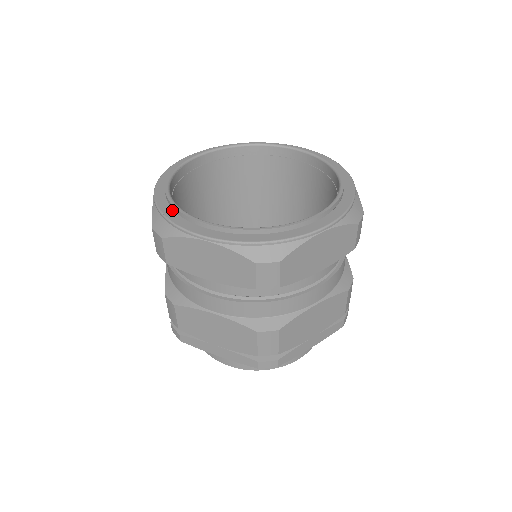
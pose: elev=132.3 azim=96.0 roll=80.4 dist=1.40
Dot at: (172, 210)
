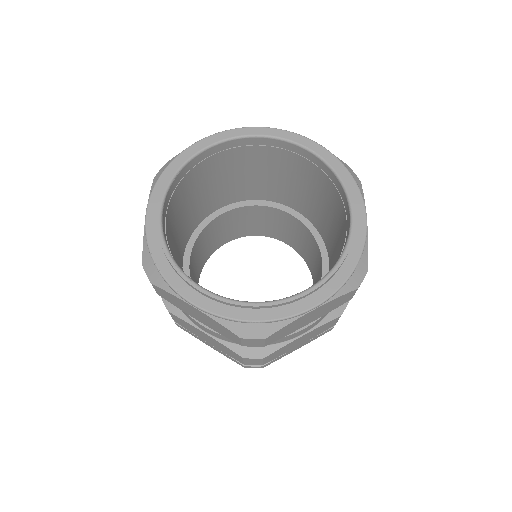
Dot at: (162, 253)
